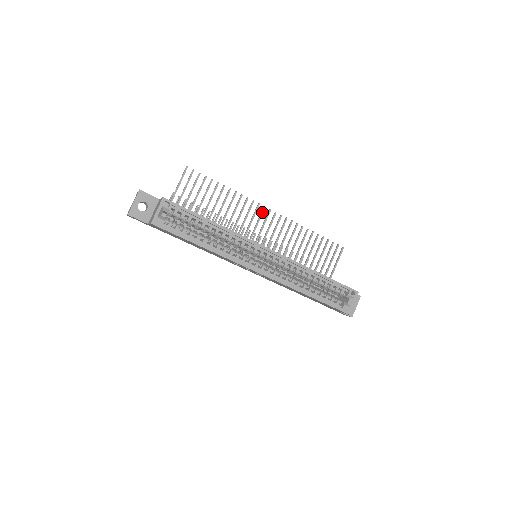
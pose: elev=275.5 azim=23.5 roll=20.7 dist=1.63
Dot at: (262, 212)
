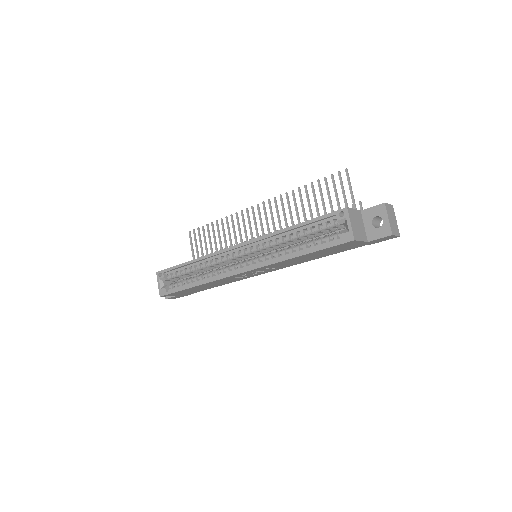
Dot at: (253, 213)
